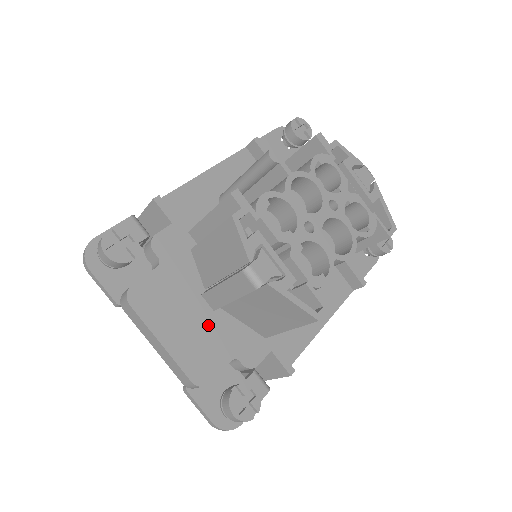
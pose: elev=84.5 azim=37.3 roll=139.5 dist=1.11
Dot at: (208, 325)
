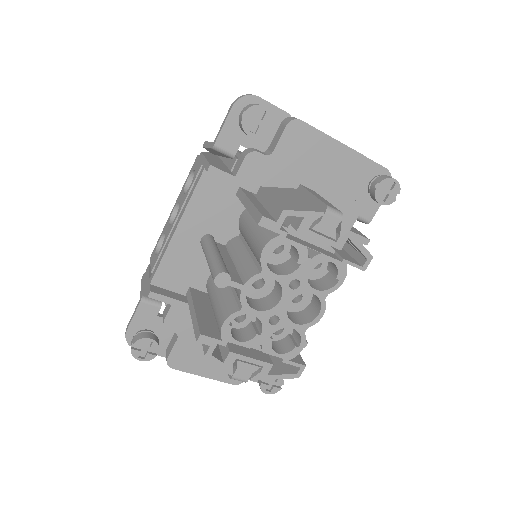
Dot at: occluded
